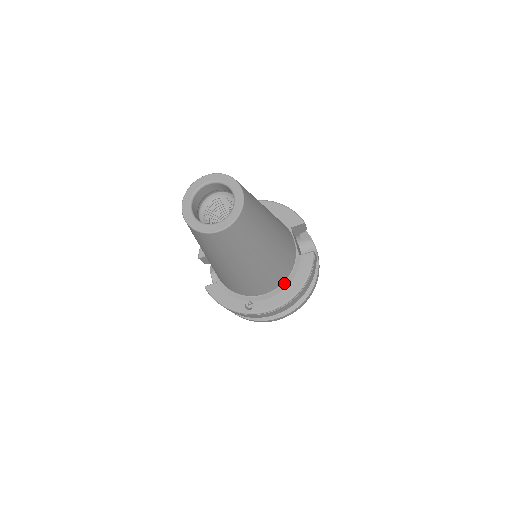
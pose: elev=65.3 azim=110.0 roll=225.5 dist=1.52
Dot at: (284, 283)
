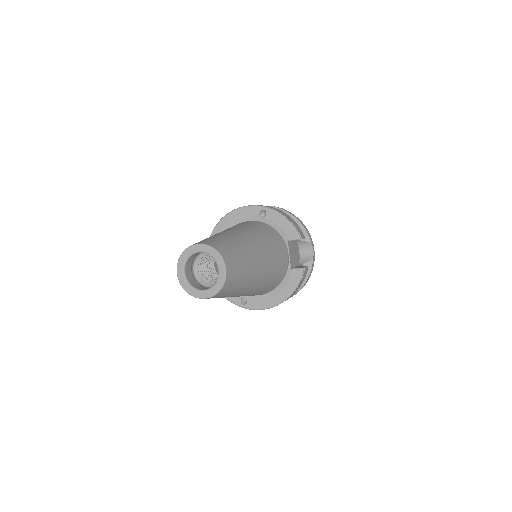
Dot at: (274, 290)
